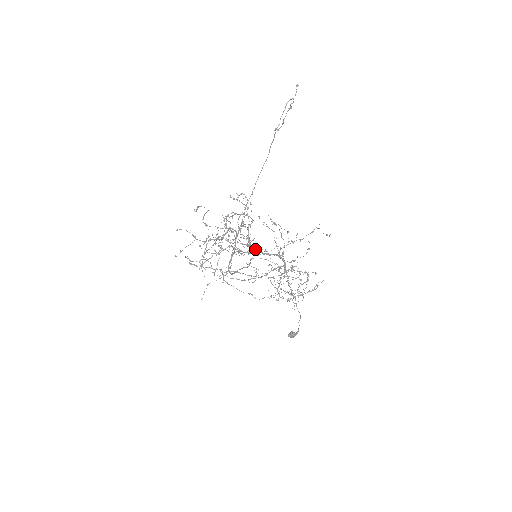
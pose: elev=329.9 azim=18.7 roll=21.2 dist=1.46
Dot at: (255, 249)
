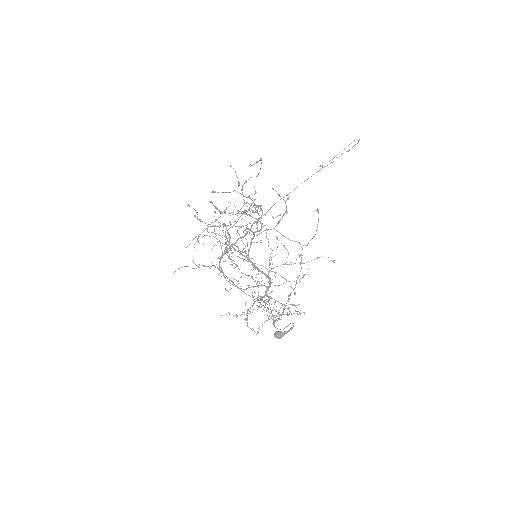
Dot at: occluded
